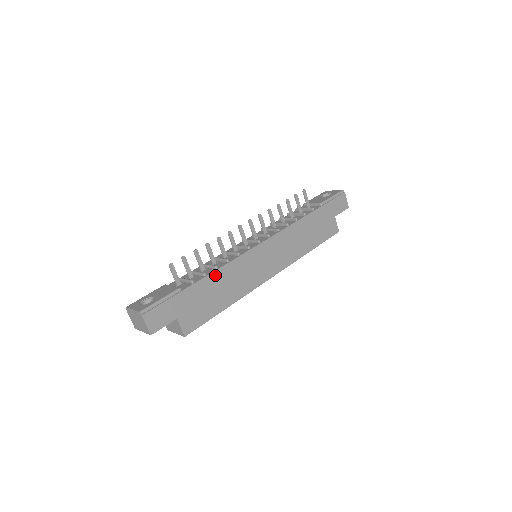
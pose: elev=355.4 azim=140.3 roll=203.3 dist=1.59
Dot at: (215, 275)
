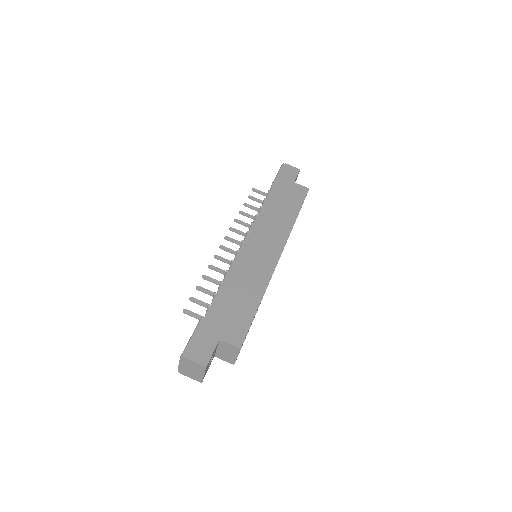
Dot at: (225, 287)
